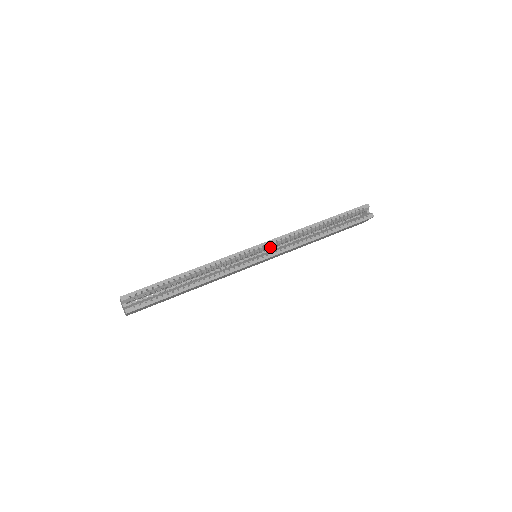
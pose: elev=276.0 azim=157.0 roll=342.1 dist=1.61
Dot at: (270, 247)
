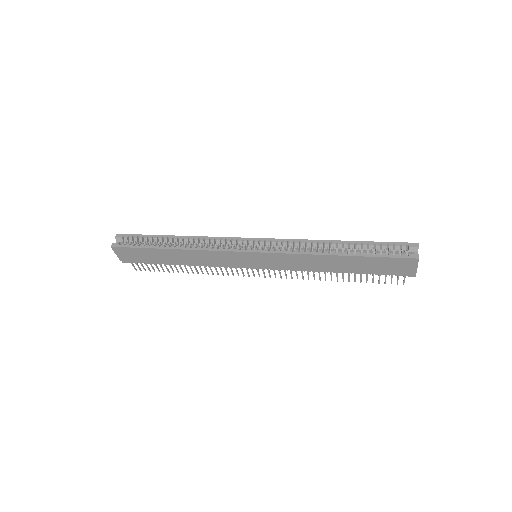
Dot at: (269, 247)
